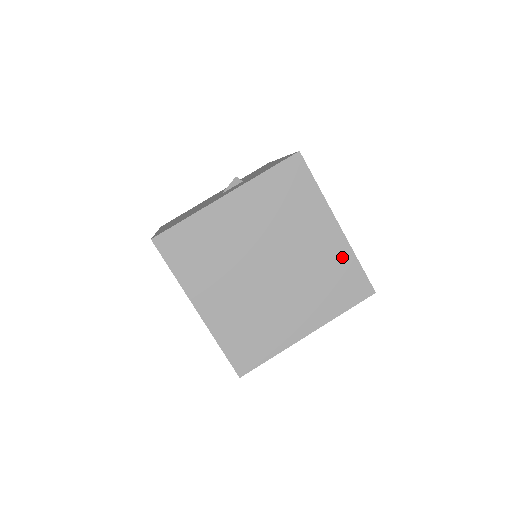
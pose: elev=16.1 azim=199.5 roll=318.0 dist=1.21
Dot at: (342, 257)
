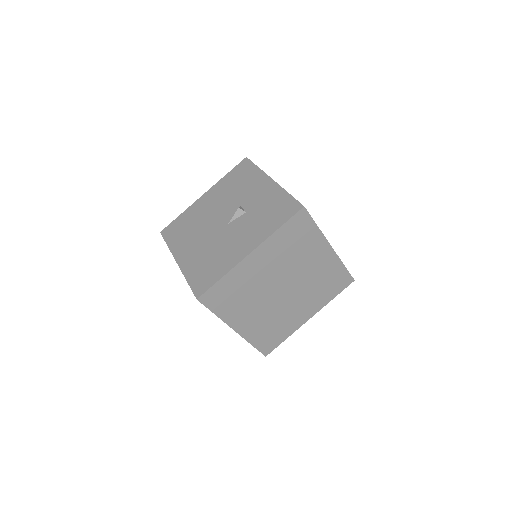
Dot at: (333, 267)
